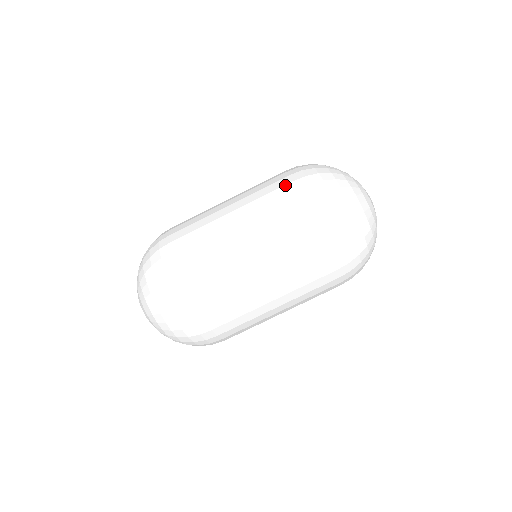
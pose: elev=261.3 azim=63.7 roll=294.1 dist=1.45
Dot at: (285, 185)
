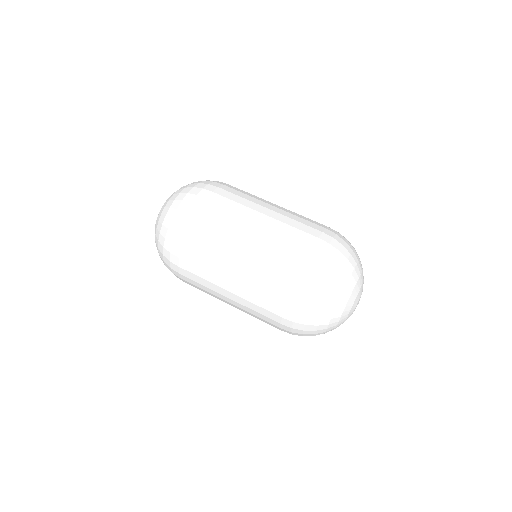
Dot at: (315, 229)
